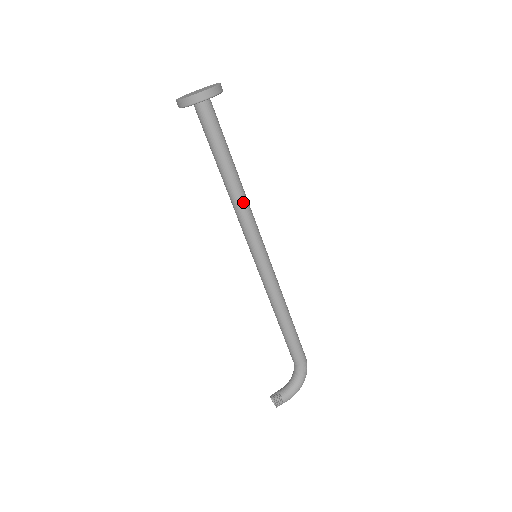
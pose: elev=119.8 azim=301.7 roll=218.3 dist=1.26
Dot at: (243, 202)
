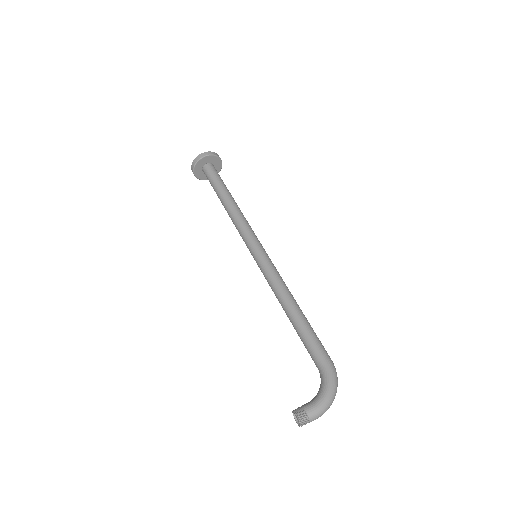
Dot at: (238, 214)
